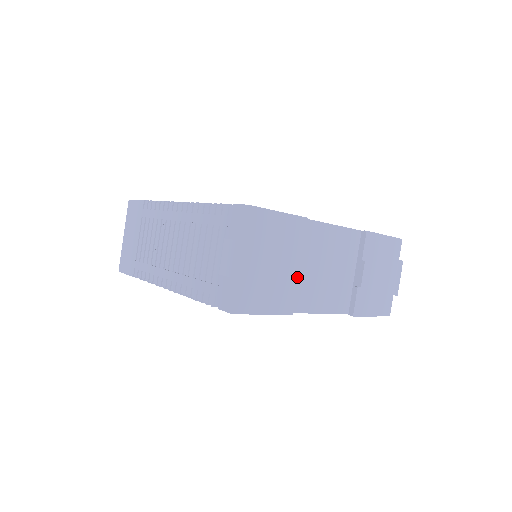
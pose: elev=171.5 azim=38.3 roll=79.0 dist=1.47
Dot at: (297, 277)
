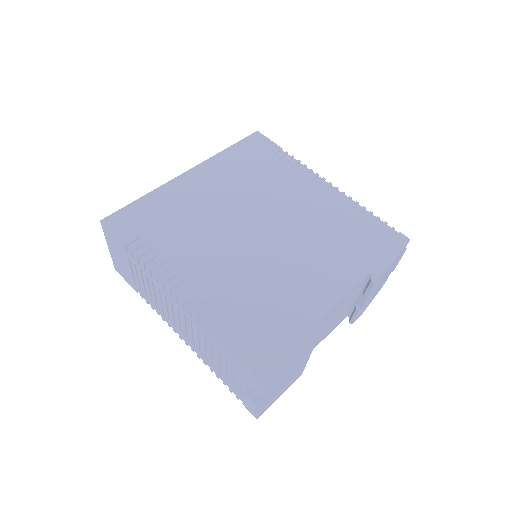
Dot at: (307, 361)
